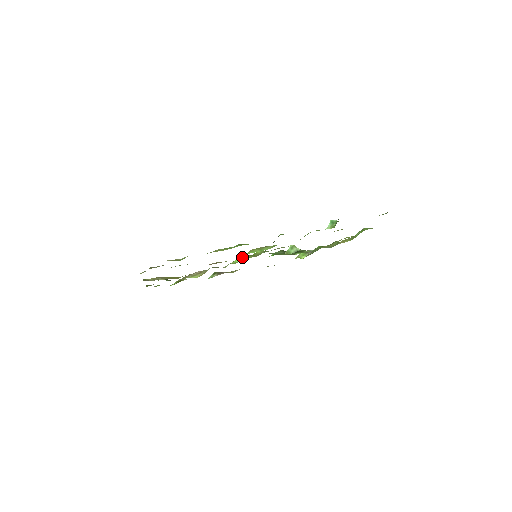
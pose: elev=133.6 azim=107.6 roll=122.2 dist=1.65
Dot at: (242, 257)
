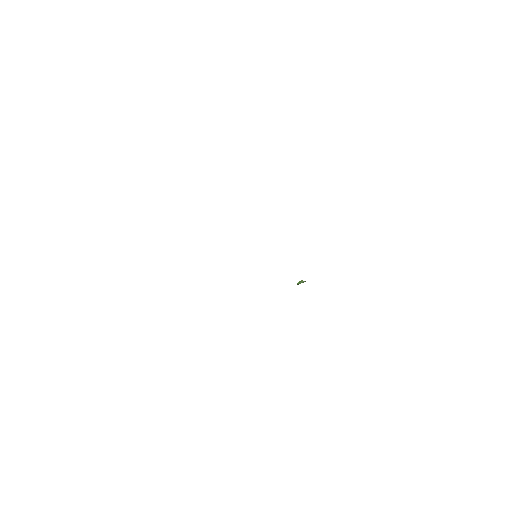
Dot at: occluded
